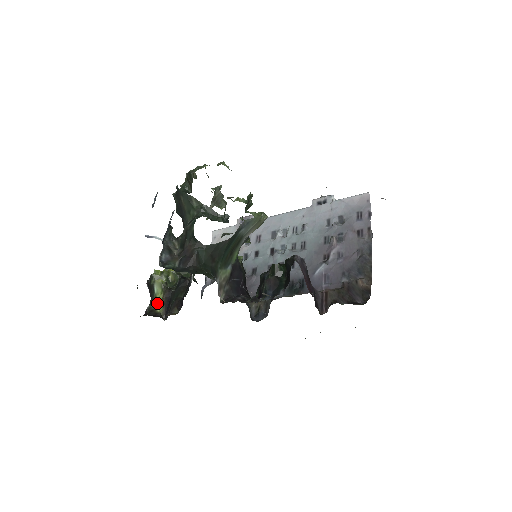
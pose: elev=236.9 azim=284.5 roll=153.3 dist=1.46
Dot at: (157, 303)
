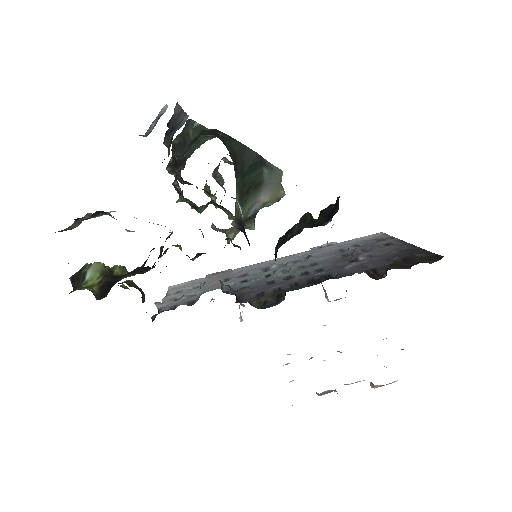
Dot at: (87, 286)
